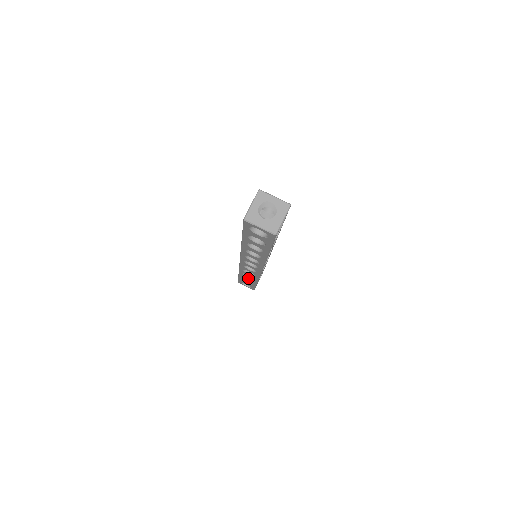
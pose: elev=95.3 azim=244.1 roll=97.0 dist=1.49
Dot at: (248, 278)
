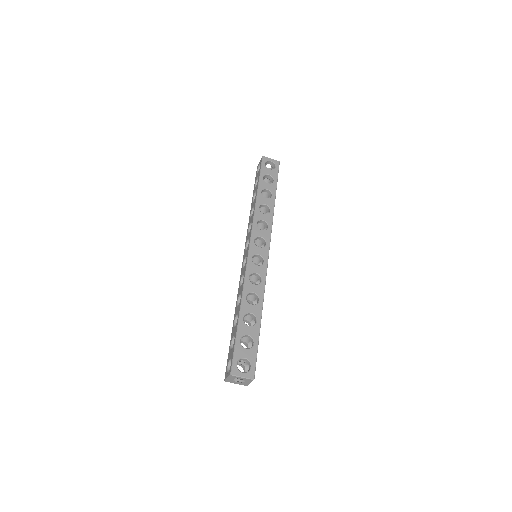
Dot at: occluded
